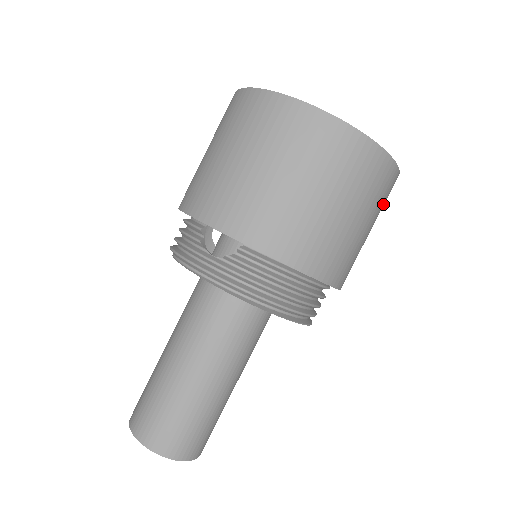
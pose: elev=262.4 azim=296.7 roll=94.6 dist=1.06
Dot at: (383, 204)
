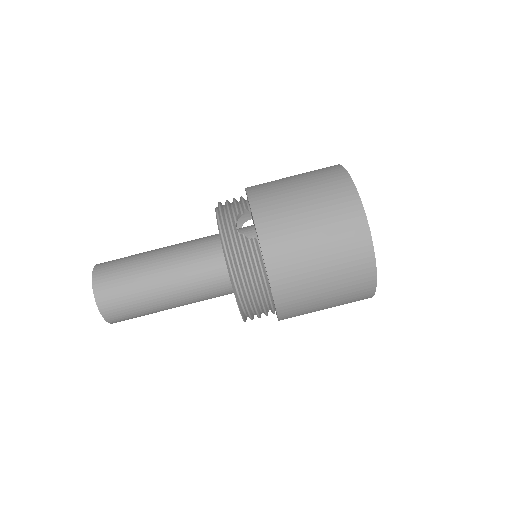
Dot at: (348, 301)
